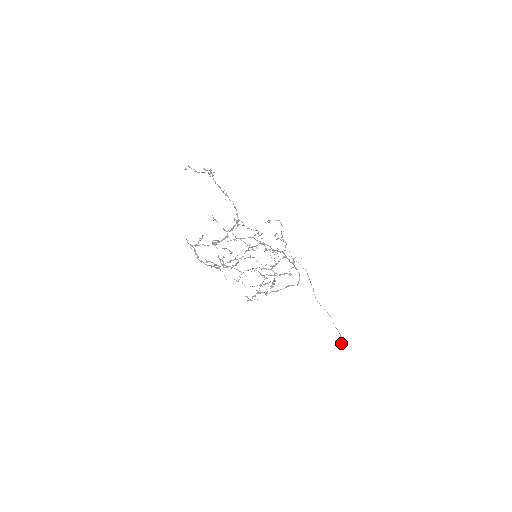
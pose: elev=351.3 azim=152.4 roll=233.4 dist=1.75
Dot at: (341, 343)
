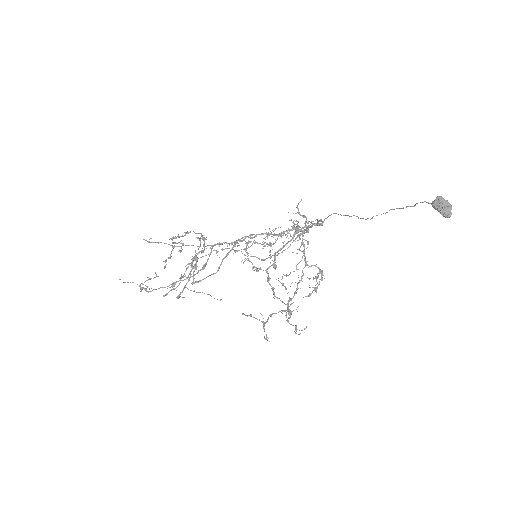
Dot at: (441, 210)
